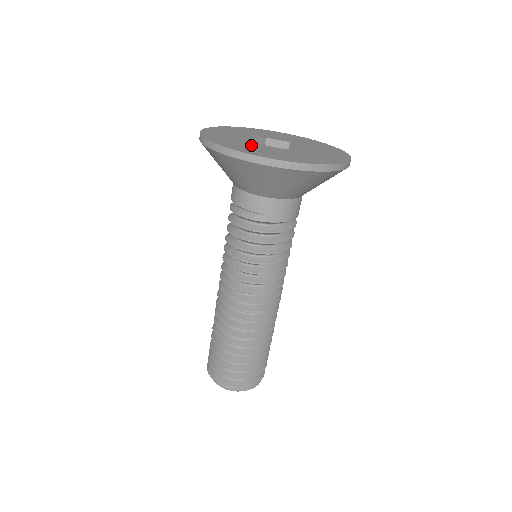
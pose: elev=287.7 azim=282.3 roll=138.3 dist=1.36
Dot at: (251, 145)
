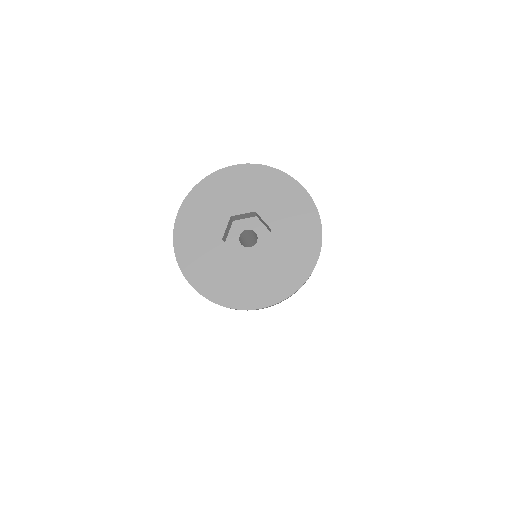
Dot at: (233, 272)
